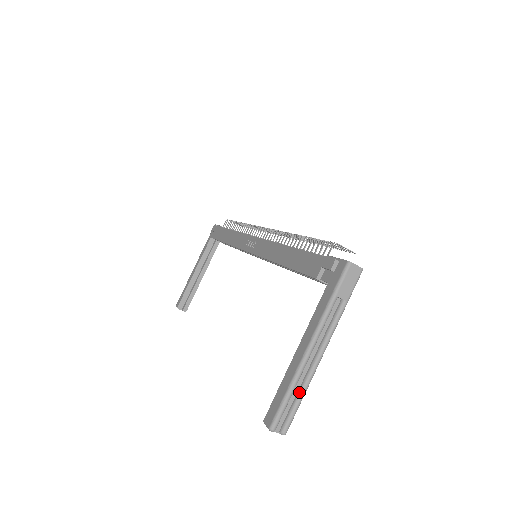
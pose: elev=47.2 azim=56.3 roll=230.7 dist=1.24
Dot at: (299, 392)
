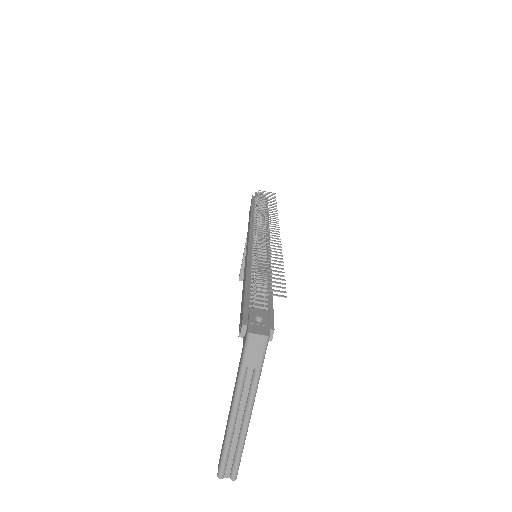
Dot at: (236, 448)
